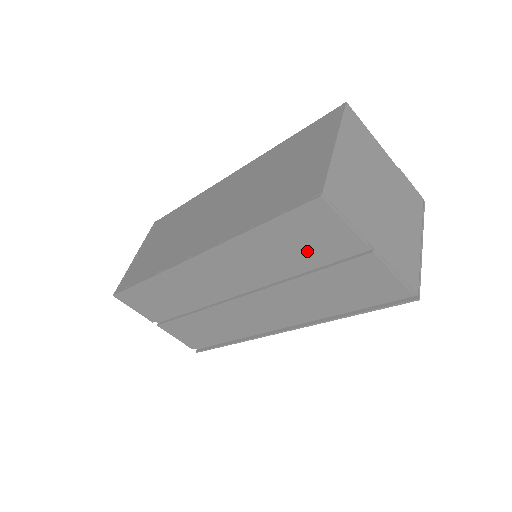
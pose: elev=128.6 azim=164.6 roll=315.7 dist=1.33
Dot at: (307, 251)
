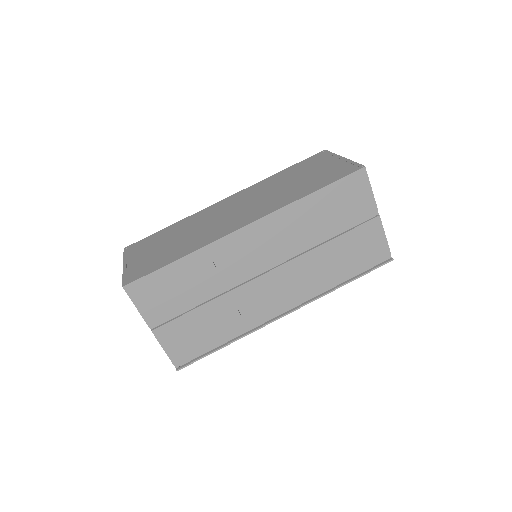
Dot at: (340, 215)
